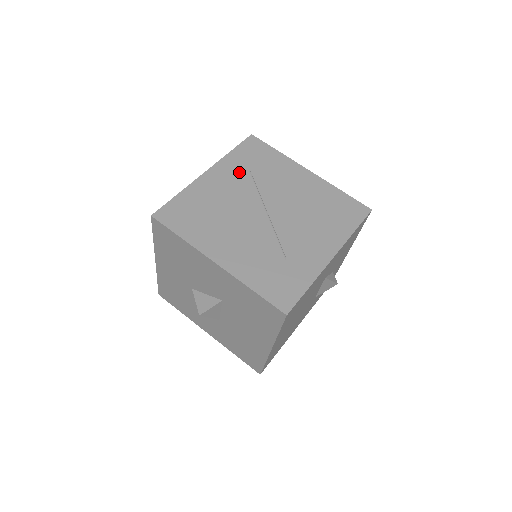
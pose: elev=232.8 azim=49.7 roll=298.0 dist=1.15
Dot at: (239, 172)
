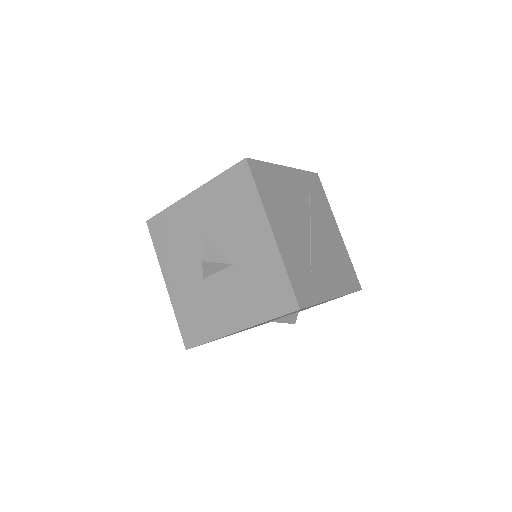
Dot at: (304, 188)
